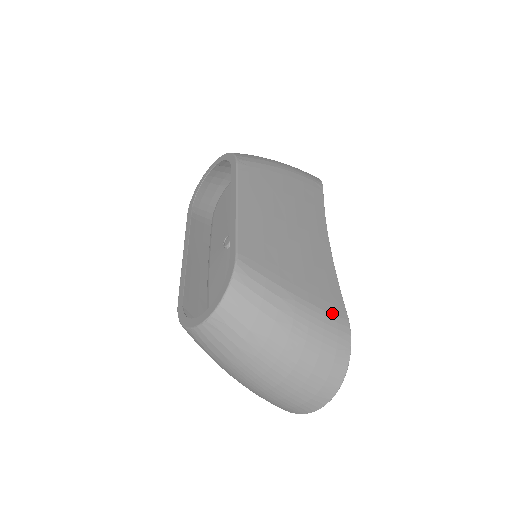
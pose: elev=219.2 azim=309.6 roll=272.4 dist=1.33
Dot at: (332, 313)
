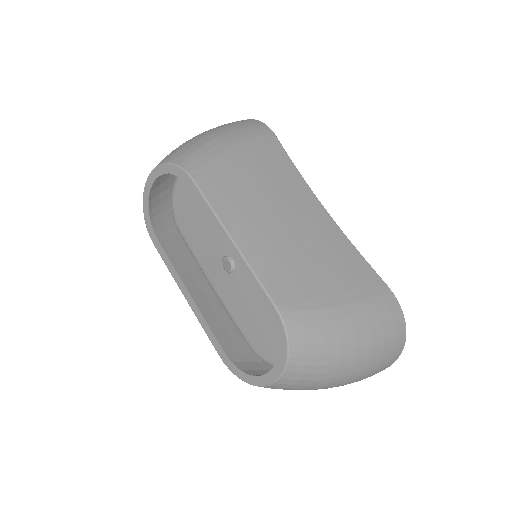
Dot at: (376, 294)
